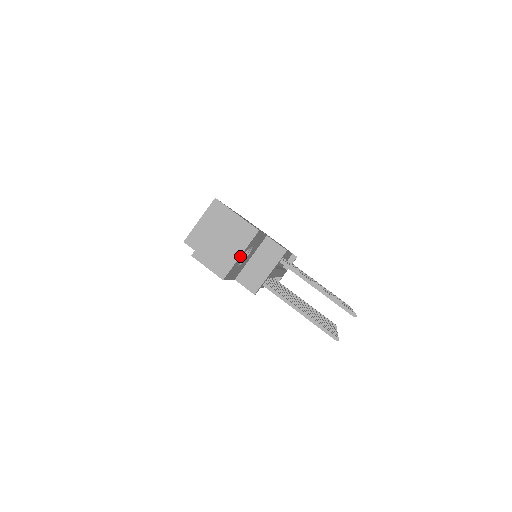
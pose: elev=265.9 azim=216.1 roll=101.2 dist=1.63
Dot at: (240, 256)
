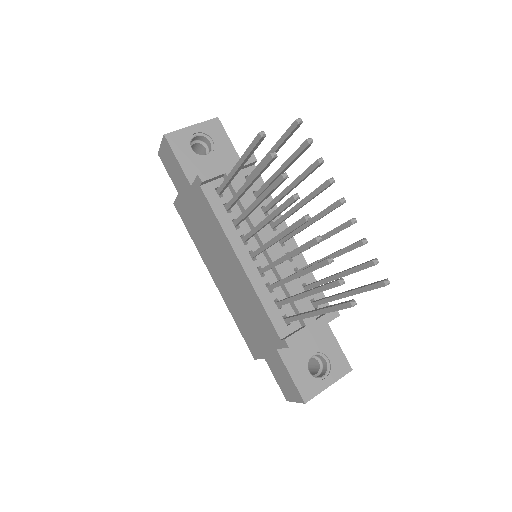
Dot at: (191, 127)
